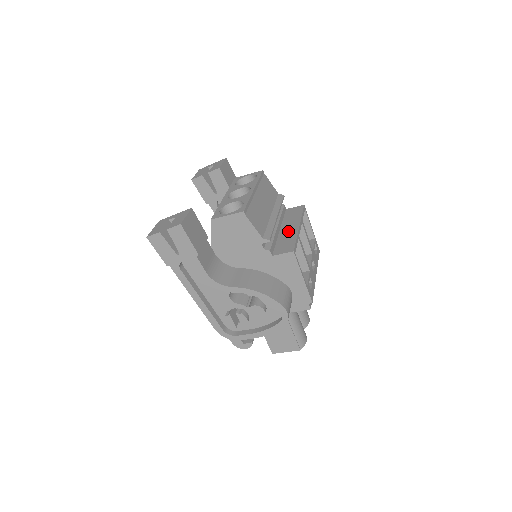
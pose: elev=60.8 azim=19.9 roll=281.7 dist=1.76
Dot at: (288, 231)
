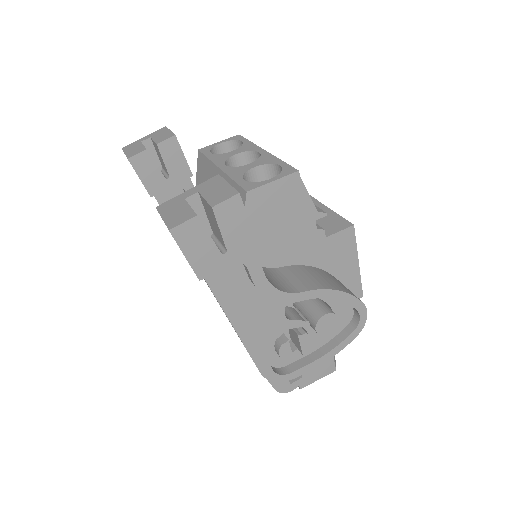
Dot at: occluded
